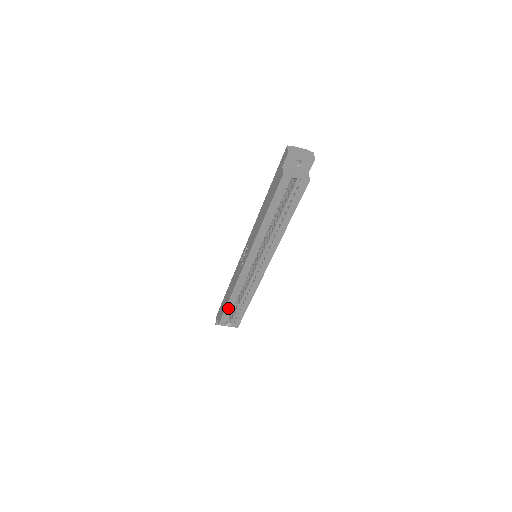
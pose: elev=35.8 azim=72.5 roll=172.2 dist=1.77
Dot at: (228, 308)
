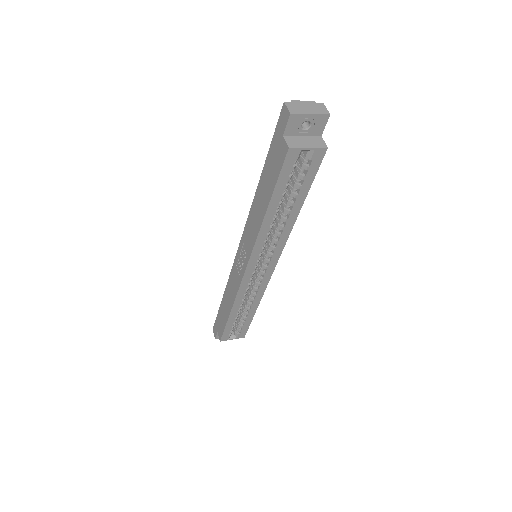
Dot at: (230, 322)
